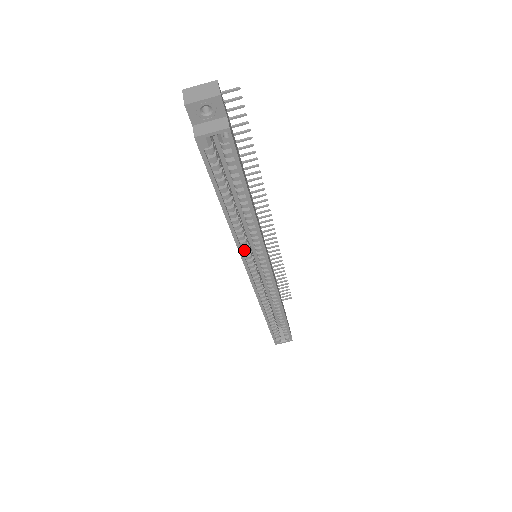
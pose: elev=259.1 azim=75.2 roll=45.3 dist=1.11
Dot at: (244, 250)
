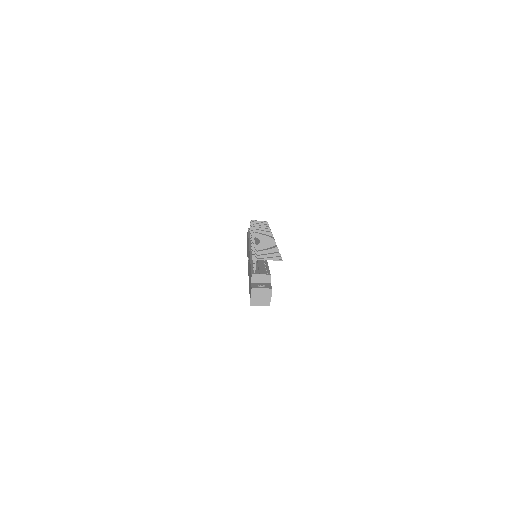
Dot at: occluded
